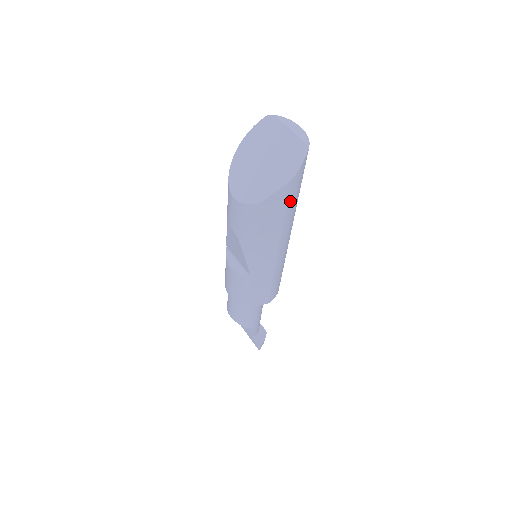
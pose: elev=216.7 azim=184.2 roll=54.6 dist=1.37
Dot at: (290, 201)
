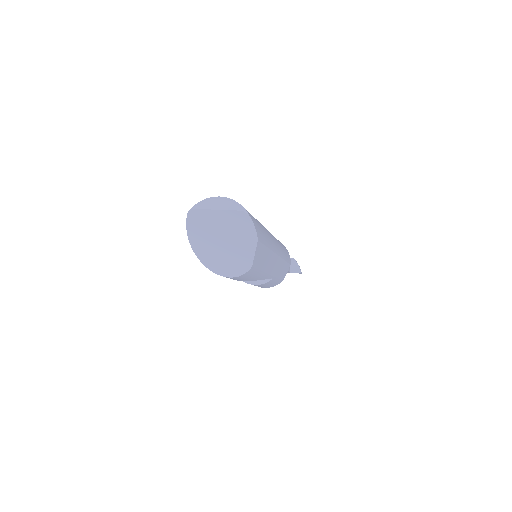
Dot at: (264, 240)
